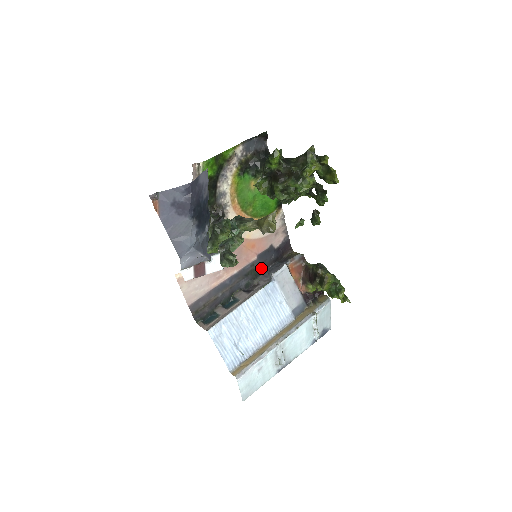
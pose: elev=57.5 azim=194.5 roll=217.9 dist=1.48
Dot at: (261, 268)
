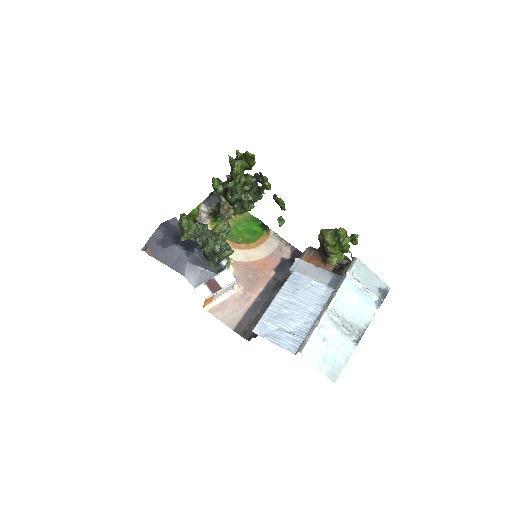
Dot at: (285, 279)
